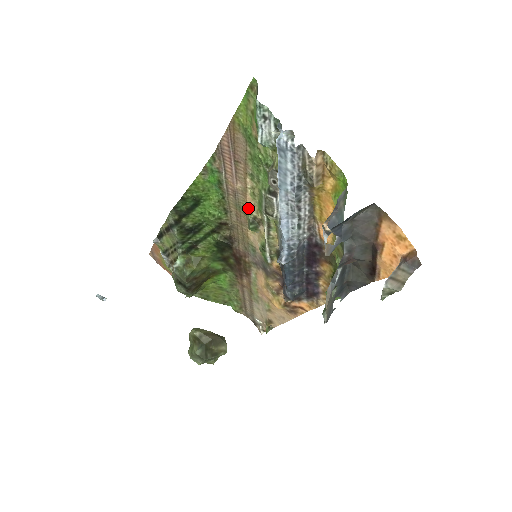
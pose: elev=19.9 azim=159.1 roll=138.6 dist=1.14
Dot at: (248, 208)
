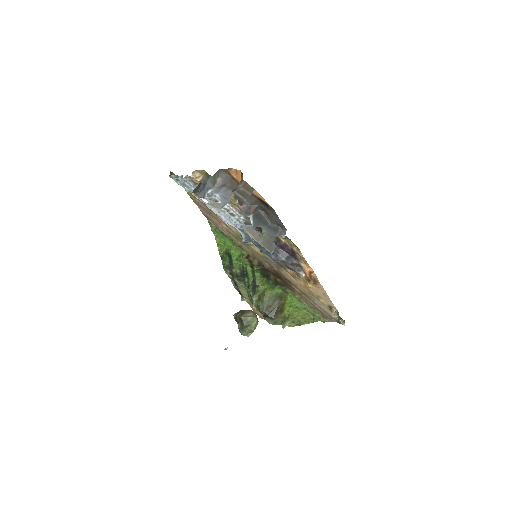
Dot at: (237, 234)
